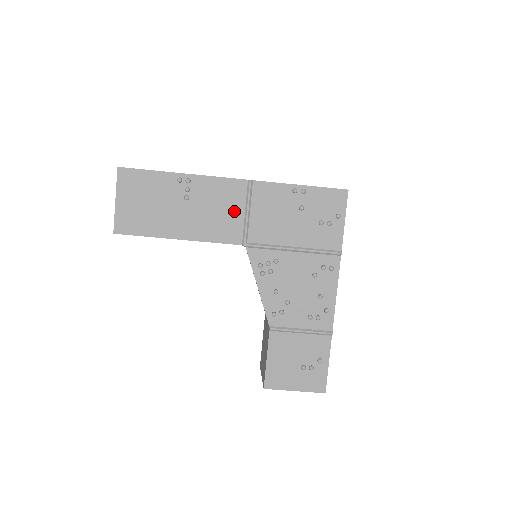
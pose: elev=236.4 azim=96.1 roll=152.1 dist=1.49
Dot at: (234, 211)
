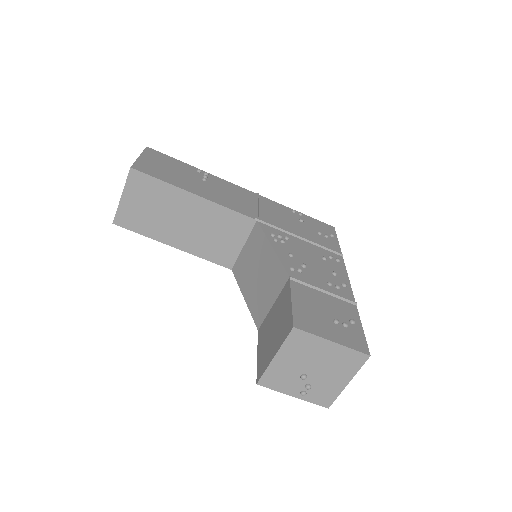
Dot at: (245, 201)
